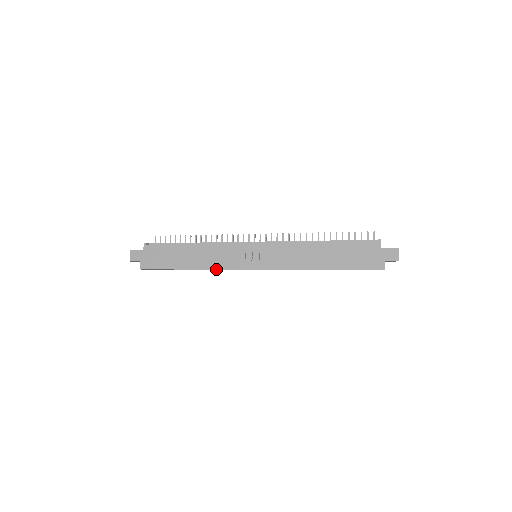
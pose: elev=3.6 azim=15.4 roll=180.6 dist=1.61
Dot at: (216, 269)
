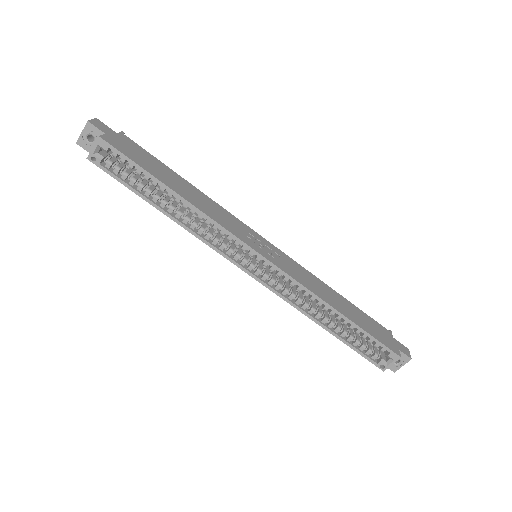
Dot at: (214, 220)
